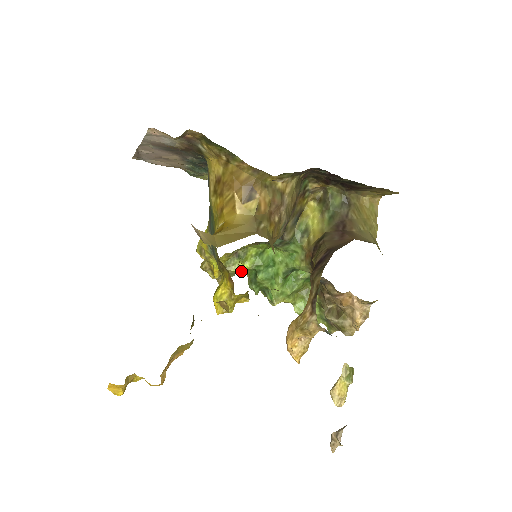
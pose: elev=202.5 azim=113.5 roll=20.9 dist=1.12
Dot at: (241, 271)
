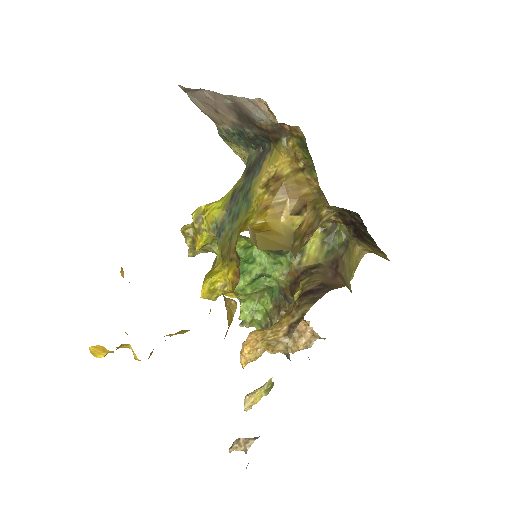
Dot at: occluded
